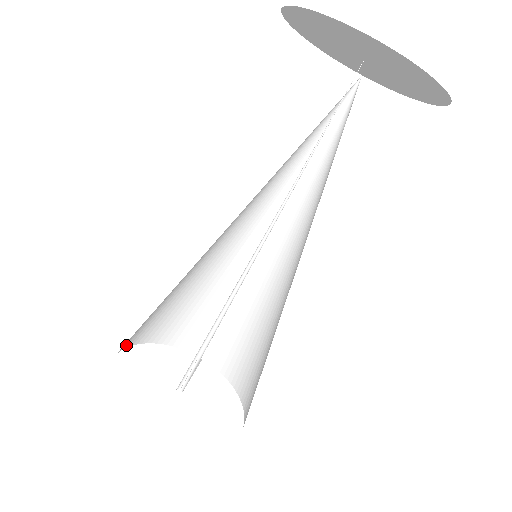
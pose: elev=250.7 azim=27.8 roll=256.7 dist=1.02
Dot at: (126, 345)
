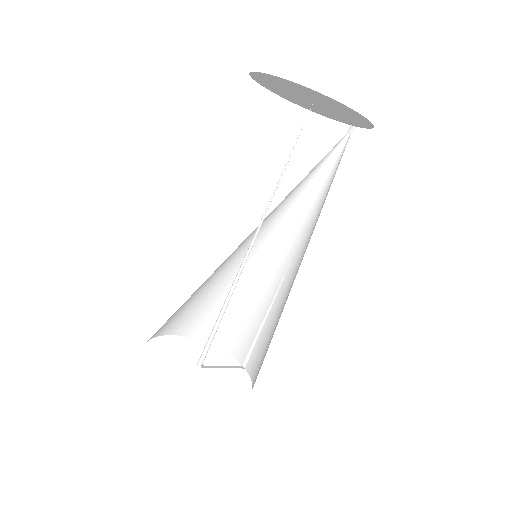
Dot at: (186, 333)
